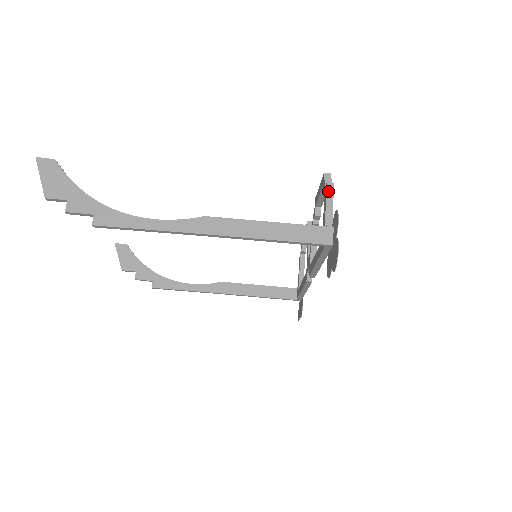
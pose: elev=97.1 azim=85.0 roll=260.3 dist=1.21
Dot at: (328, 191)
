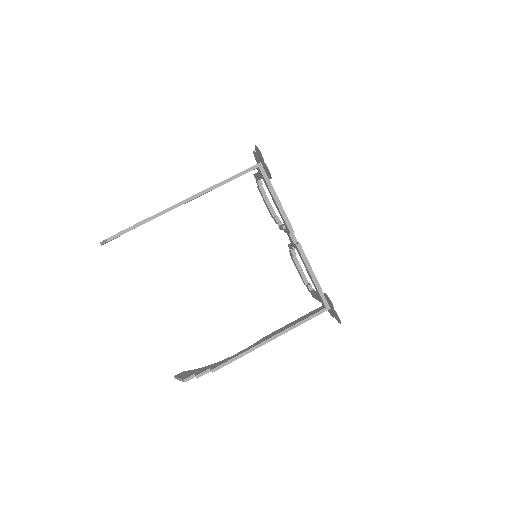
Dot at: occluded
